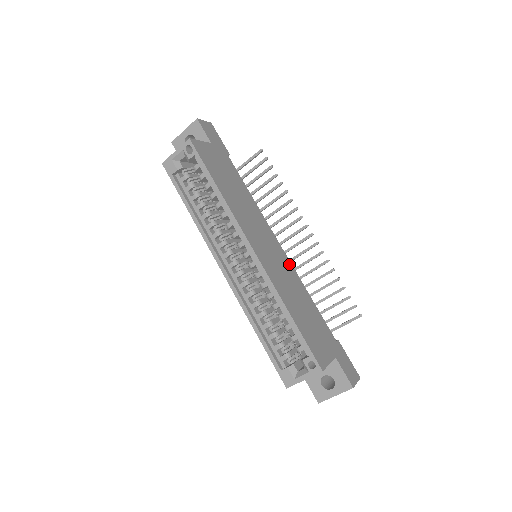
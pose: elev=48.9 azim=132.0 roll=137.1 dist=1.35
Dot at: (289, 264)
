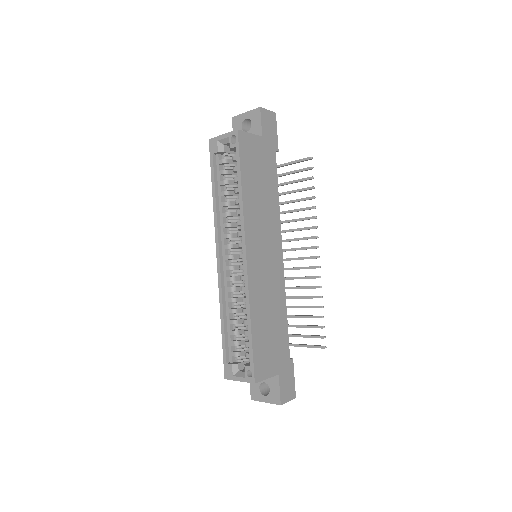
Dot at: (281, 276)
